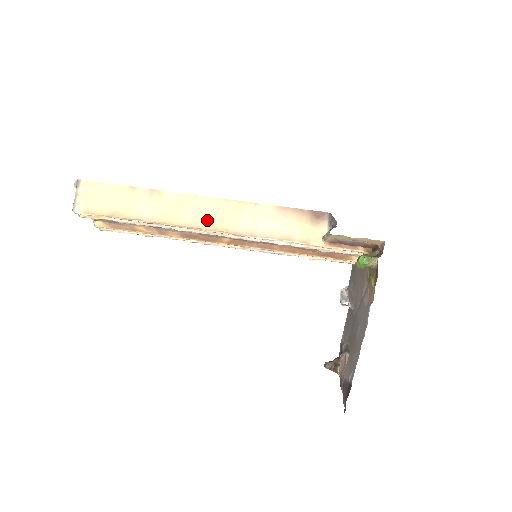
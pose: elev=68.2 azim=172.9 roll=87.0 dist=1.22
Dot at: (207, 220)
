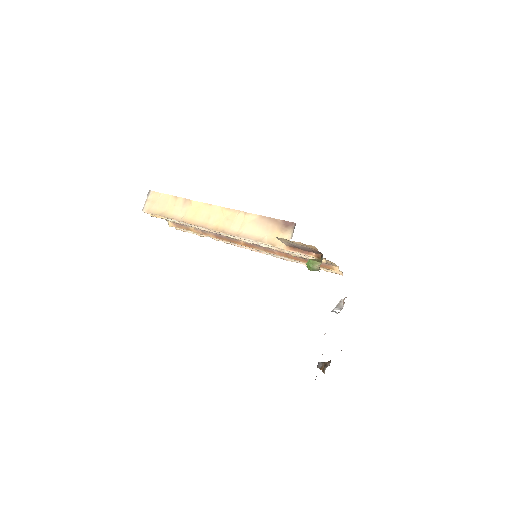
Dot at: (213, 222)
